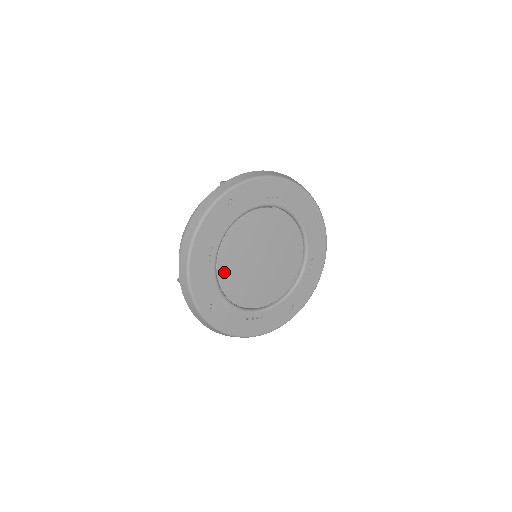
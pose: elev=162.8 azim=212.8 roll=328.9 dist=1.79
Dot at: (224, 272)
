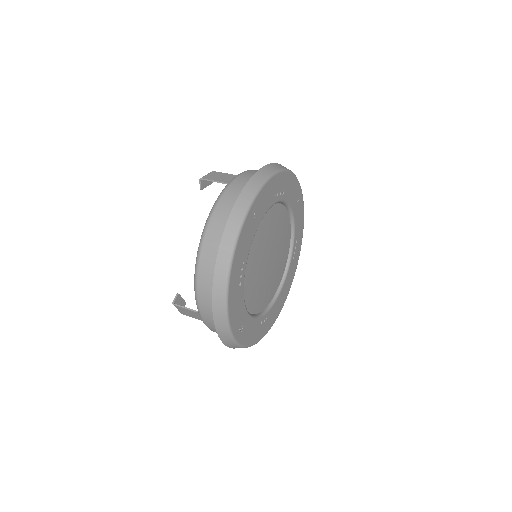
Dot at: (247, 288)
